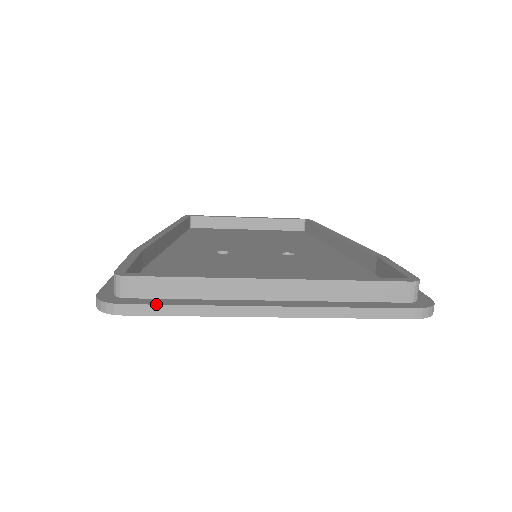
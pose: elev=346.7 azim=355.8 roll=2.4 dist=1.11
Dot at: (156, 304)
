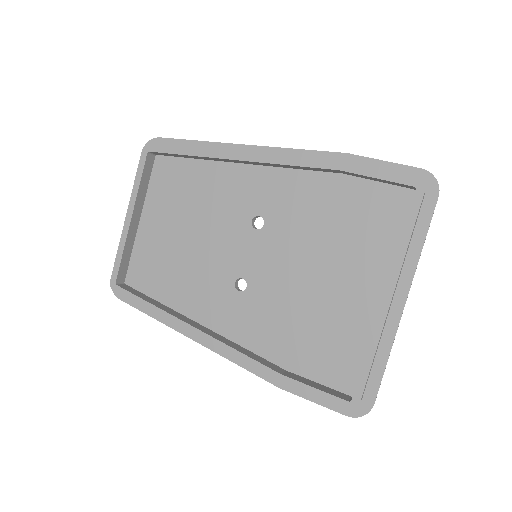
Dot at: occluded
